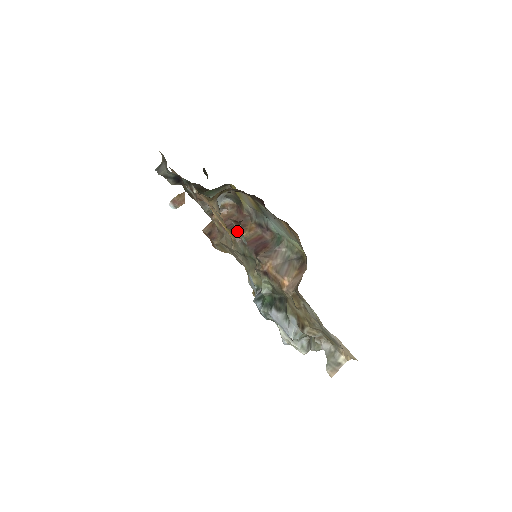
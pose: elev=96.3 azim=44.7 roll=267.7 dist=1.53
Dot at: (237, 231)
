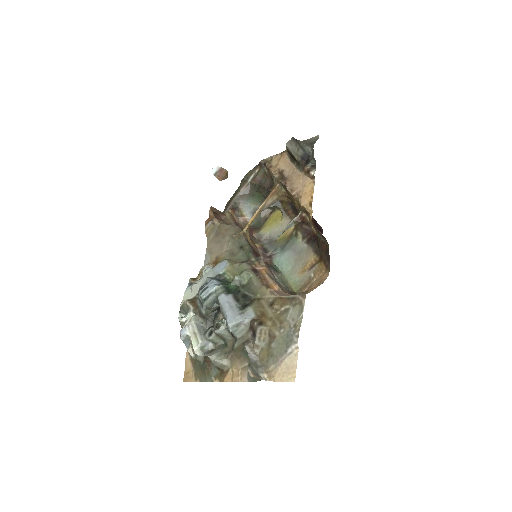
Dot at: (248, 233)
